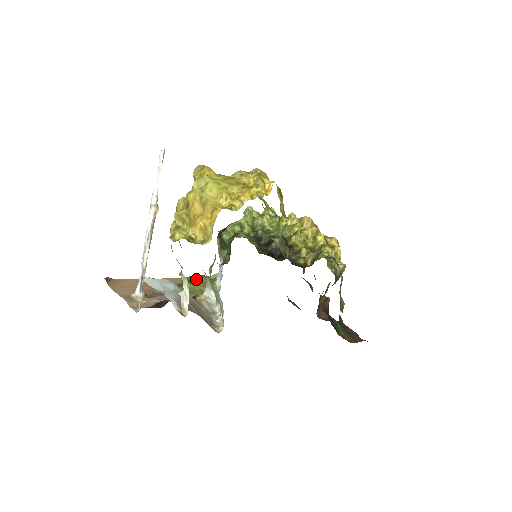
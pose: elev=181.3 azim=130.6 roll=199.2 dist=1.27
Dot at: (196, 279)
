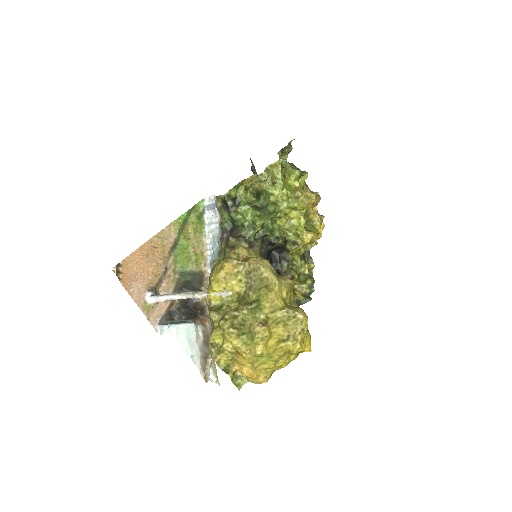
Dot at: (187, 219)
